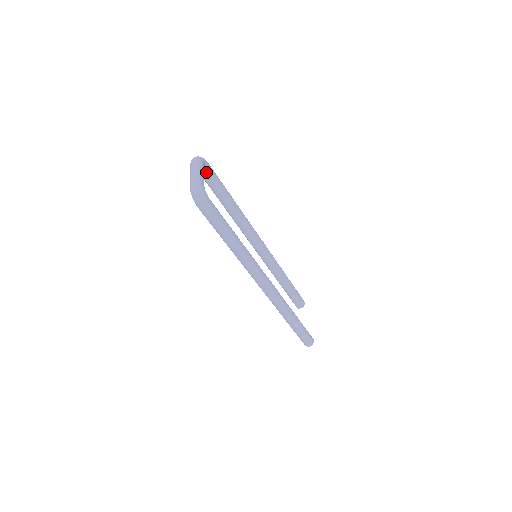
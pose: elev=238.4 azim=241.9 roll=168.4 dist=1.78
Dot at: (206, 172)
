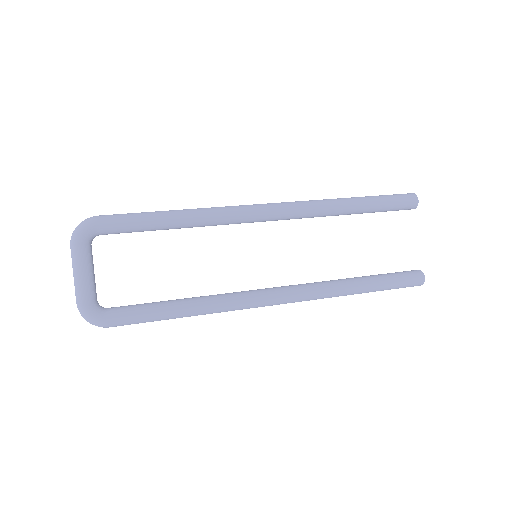
Dot at: (102, 234)
